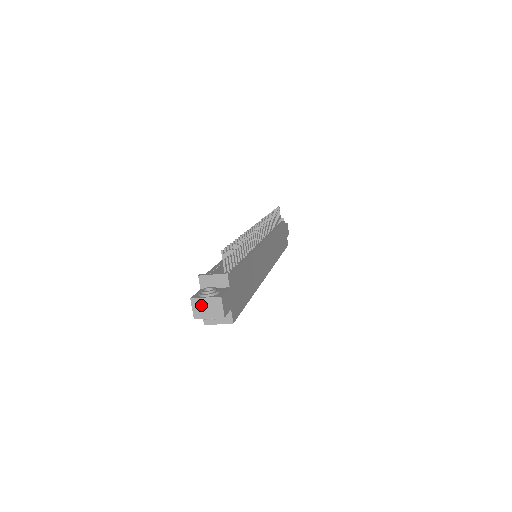
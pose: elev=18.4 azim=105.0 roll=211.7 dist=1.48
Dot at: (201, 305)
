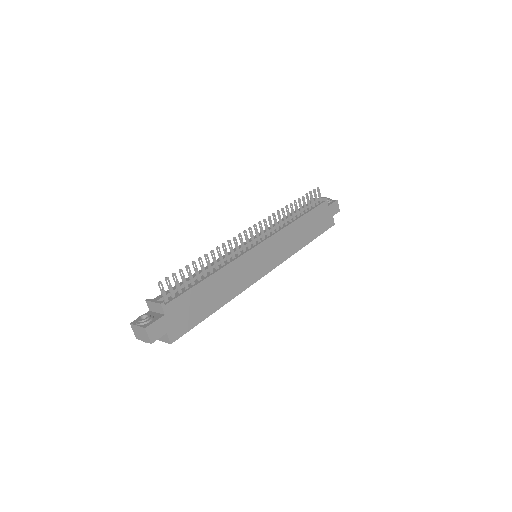
Dot at: (137, 330)
